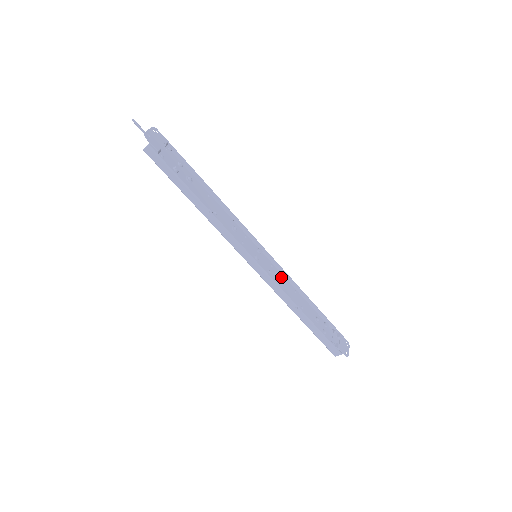
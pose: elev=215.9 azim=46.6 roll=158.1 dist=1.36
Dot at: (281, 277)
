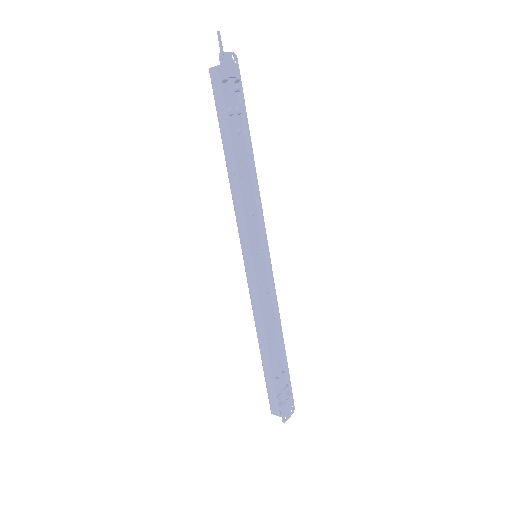
Dot at: (268, 295)
